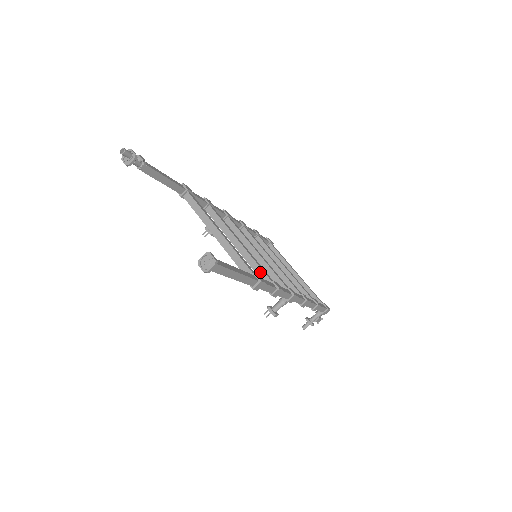
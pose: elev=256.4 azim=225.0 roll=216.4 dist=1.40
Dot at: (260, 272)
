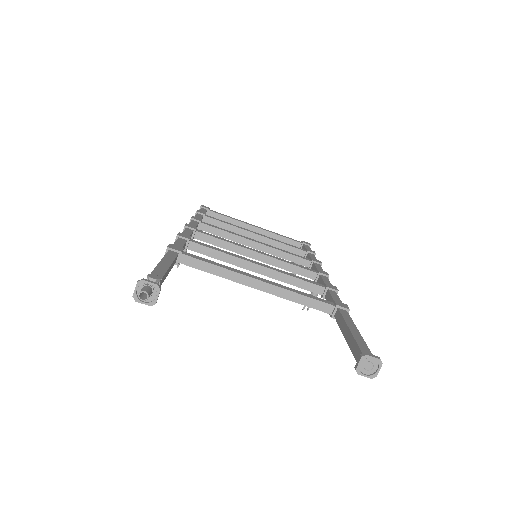
Dot at: (305, 285)
